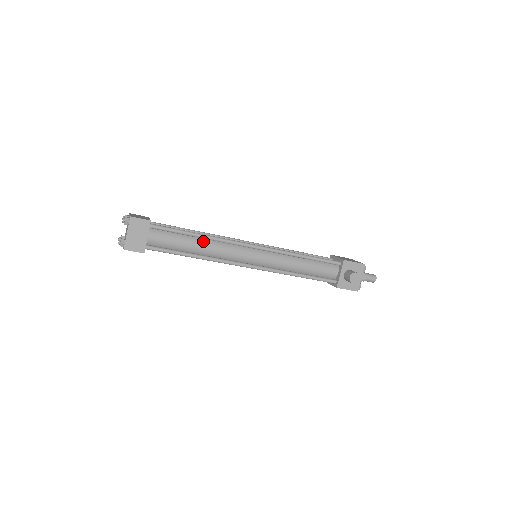
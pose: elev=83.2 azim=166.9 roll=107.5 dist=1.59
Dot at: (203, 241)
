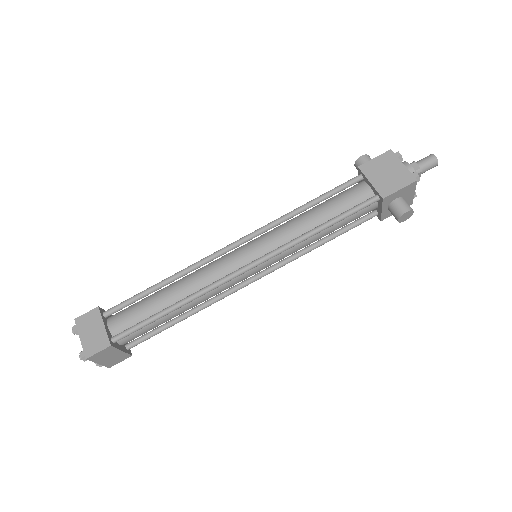
Dot at: occluded
